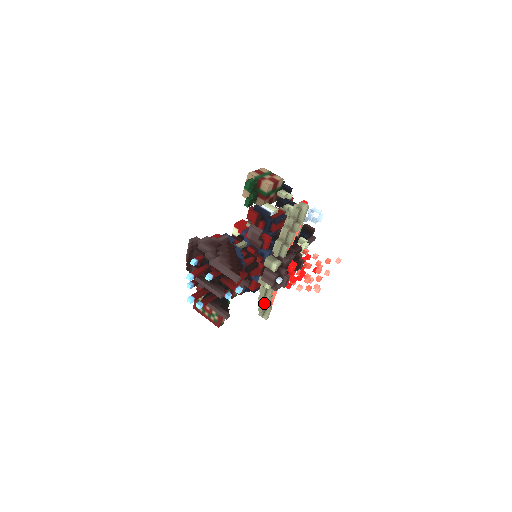
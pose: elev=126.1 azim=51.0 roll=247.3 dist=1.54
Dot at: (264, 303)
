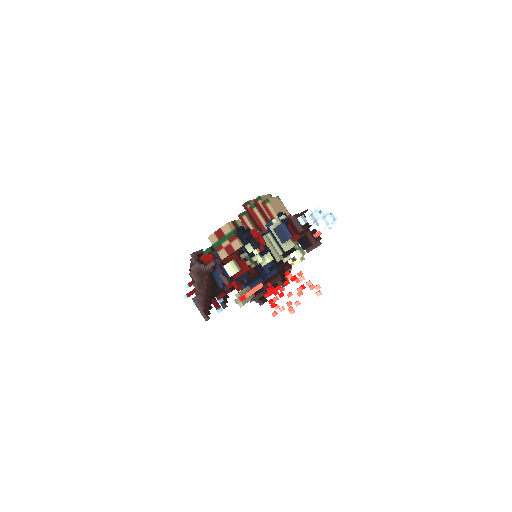
Dot at: occluded
